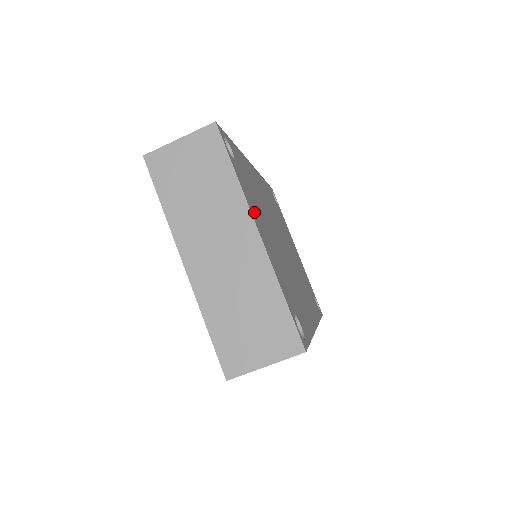
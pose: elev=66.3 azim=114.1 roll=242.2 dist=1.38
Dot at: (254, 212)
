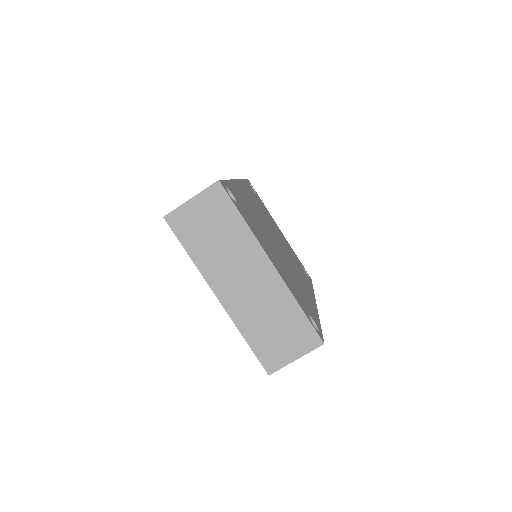
Dot at: (262, 244)
